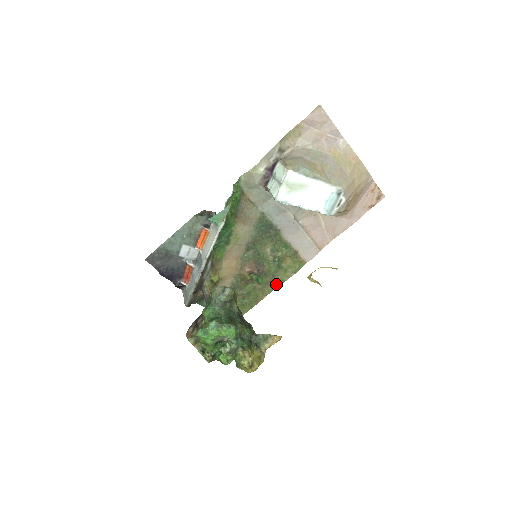
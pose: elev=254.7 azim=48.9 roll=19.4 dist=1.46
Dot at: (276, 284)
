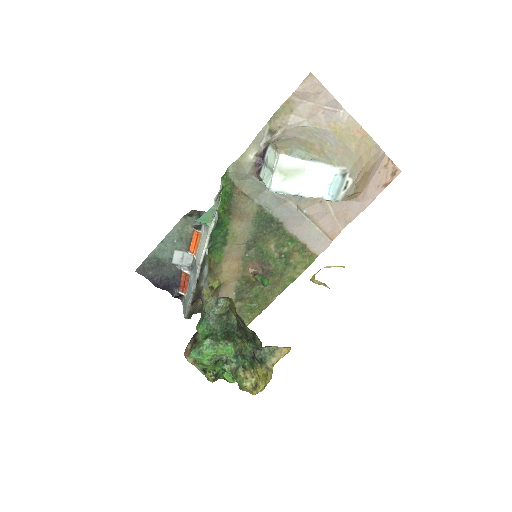
Dot at: (286, 283)
